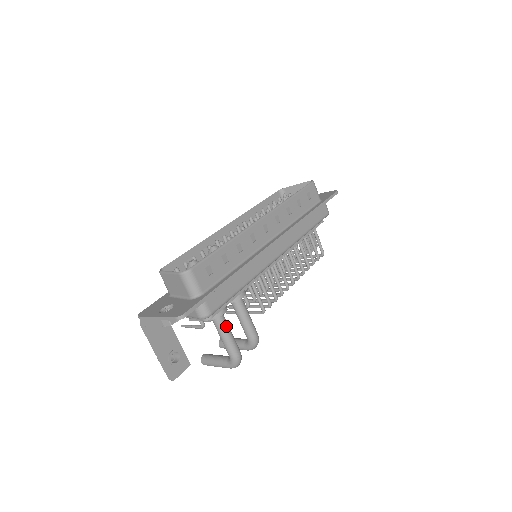
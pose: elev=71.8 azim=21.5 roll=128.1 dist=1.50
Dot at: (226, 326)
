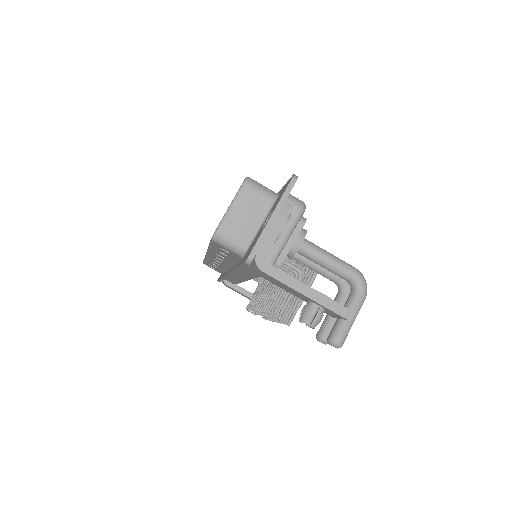
Dot at: (318, 247)
